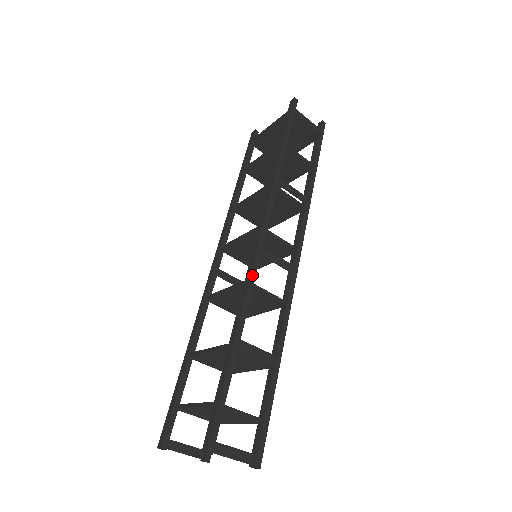
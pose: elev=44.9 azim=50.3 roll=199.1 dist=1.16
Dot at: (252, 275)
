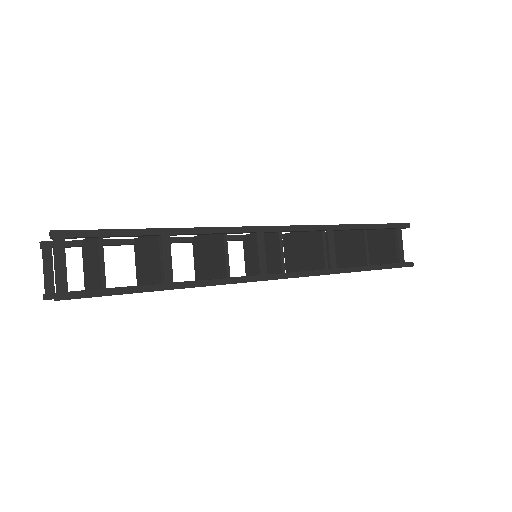
Dot at: (233, 228)
